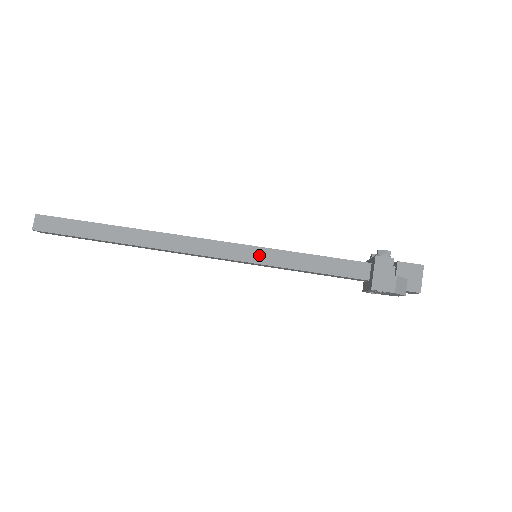
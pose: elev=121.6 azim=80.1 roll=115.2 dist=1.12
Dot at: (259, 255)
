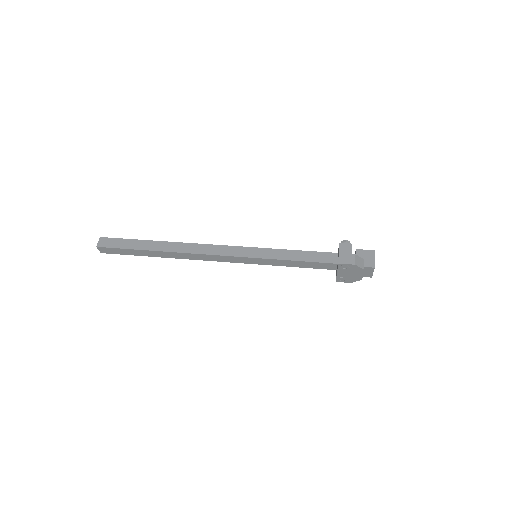
Dot at: (258, 253)
